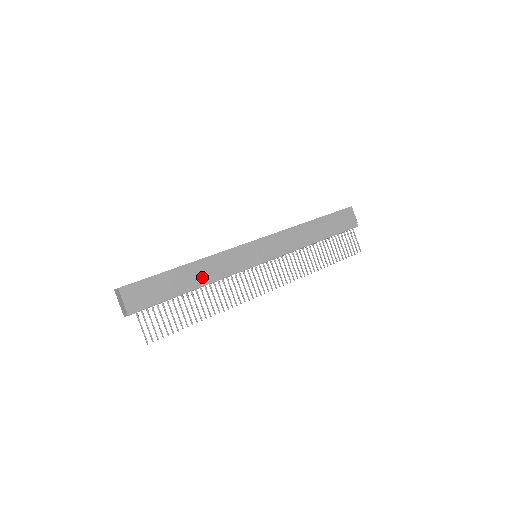
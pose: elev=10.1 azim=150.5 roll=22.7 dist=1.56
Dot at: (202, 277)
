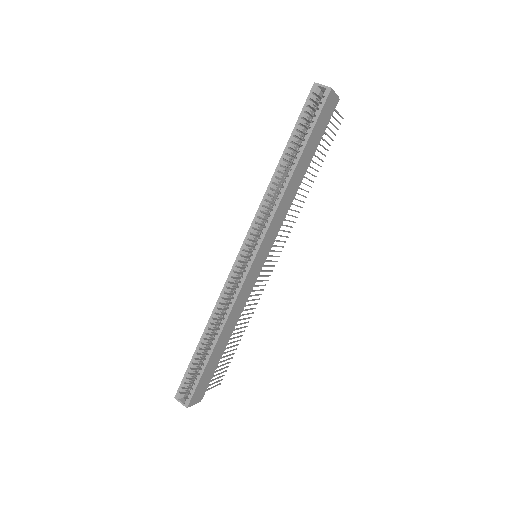
Dot at: (231, 329)
